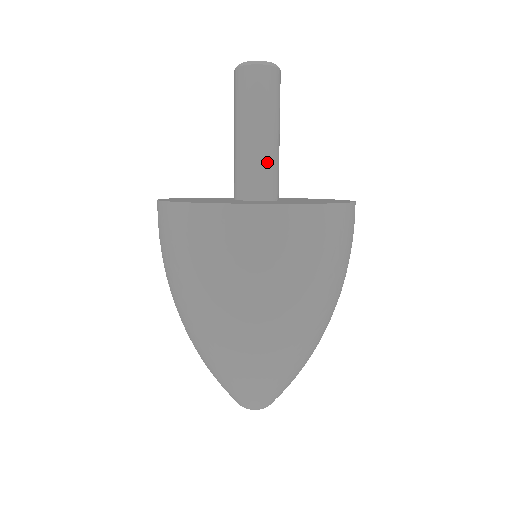
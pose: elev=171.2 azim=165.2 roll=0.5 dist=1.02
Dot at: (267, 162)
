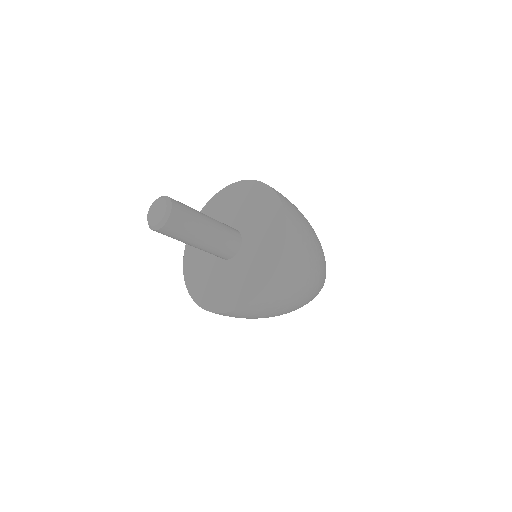
Dot at: (223, 229)
